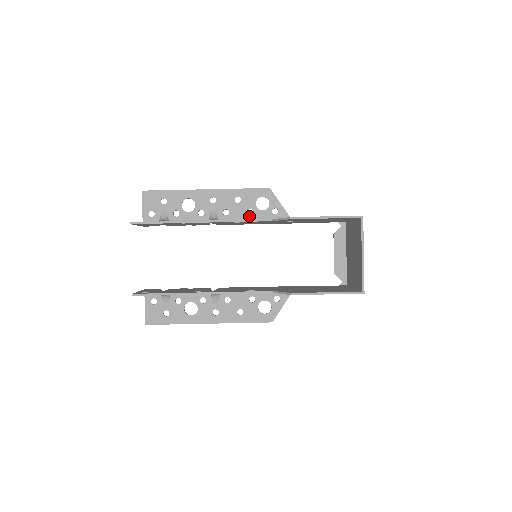
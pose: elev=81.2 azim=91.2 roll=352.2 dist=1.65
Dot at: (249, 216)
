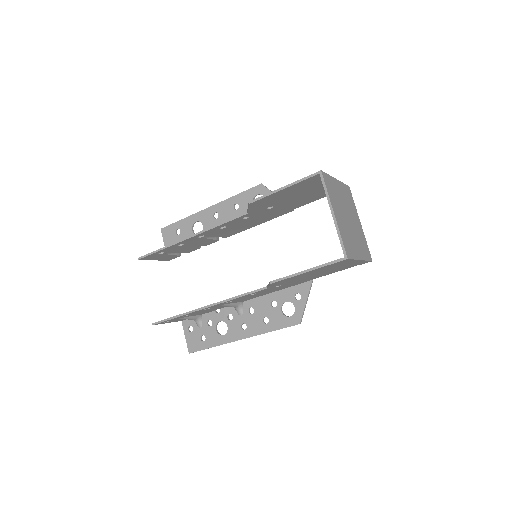
Dot at: occluded
